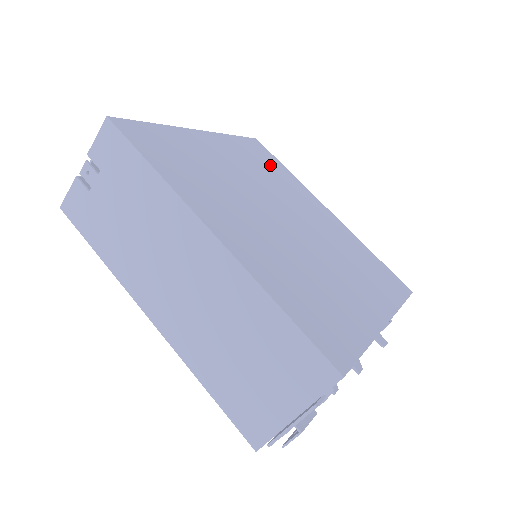
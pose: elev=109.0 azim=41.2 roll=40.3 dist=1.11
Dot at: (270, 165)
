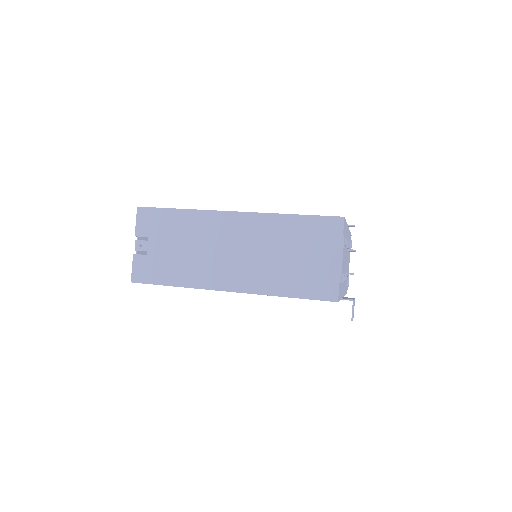
Dot at: occluded
